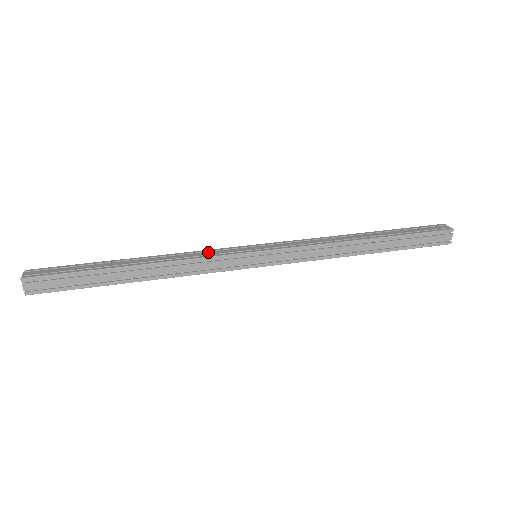
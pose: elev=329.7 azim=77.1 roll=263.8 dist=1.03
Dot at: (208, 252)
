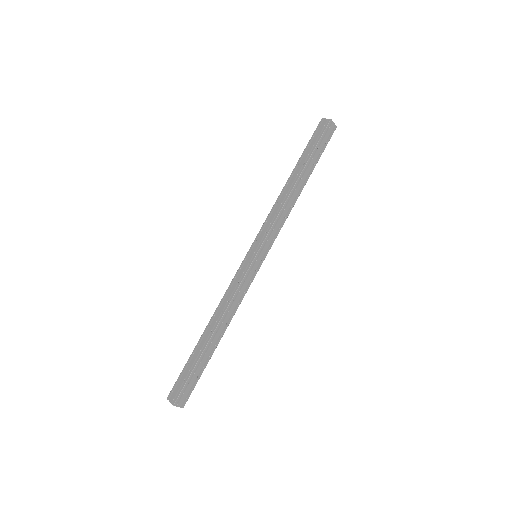
Dot at: (242, 289)
